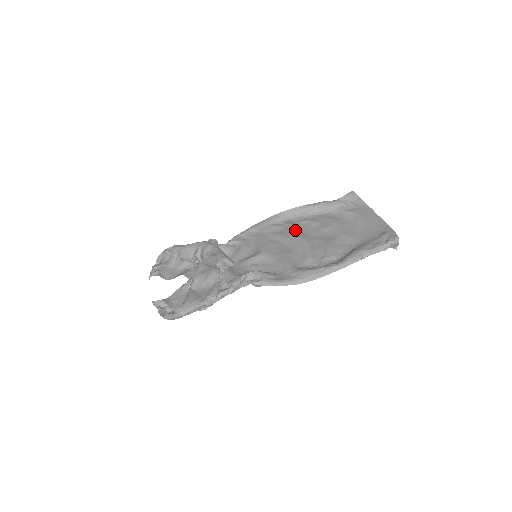
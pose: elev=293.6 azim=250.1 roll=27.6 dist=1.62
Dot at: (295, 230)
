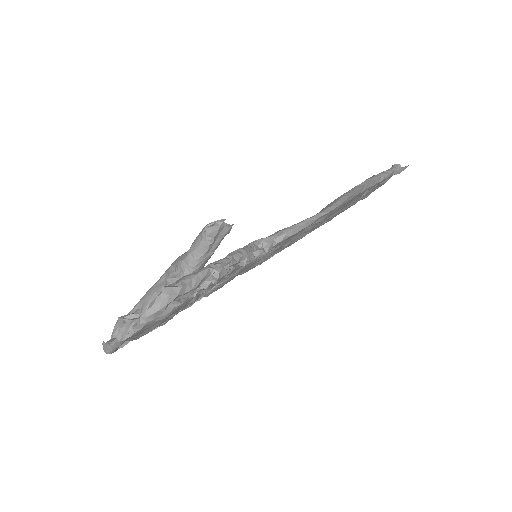
Dot at: occluded
